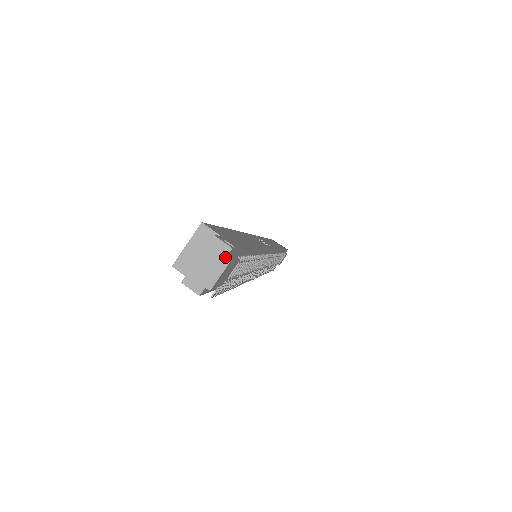
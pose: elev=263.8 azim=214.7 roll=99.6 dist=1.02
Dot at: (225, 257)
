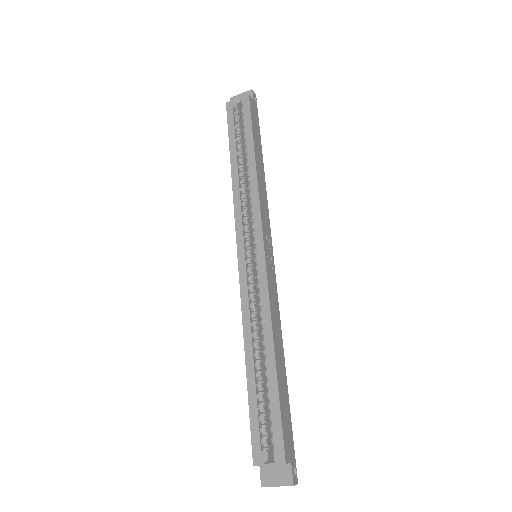
Dot at: occluded
